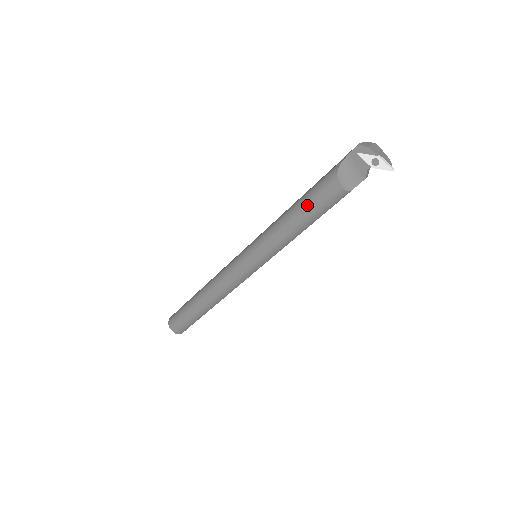
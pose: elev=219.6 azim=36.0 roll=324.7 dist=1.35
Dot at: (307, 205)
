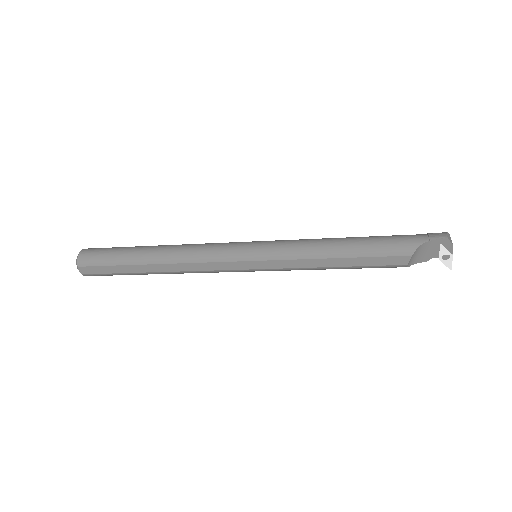
Dot at: (362, 258)
